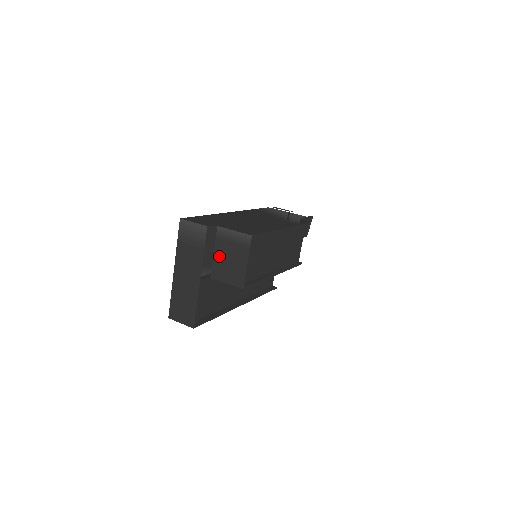
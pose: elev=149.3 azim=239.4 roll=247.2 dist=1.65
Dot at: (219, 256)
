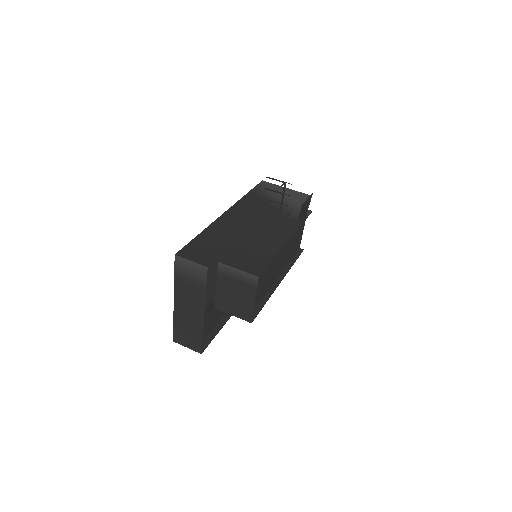
Dot at: (222, 290)
